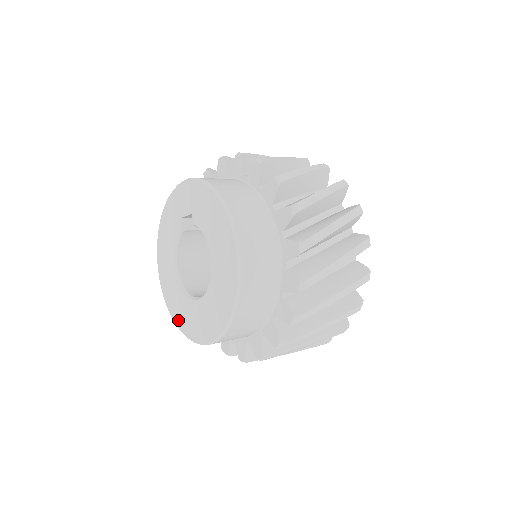
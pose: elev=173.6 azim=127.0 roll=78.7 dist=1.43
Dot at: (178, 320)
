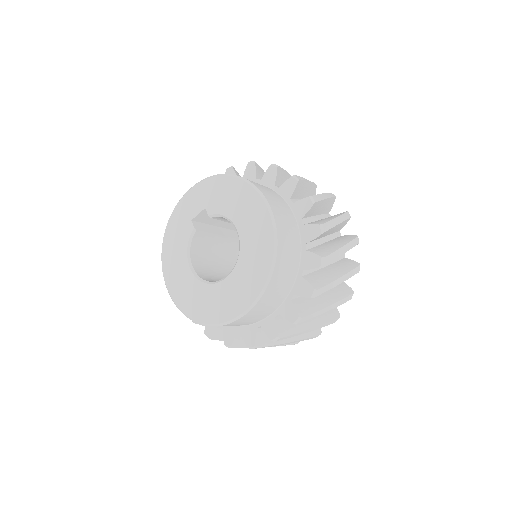
Dot at: (204, 315)
